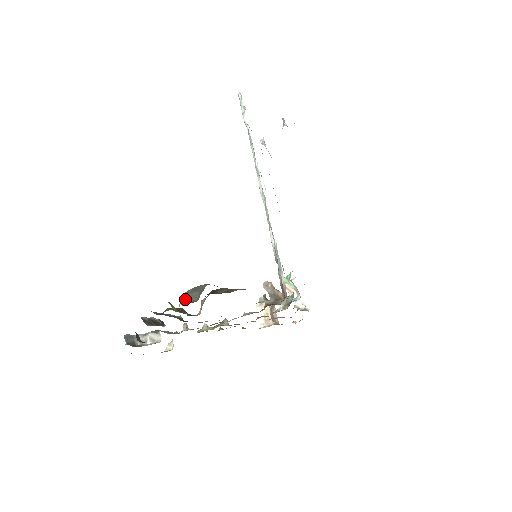
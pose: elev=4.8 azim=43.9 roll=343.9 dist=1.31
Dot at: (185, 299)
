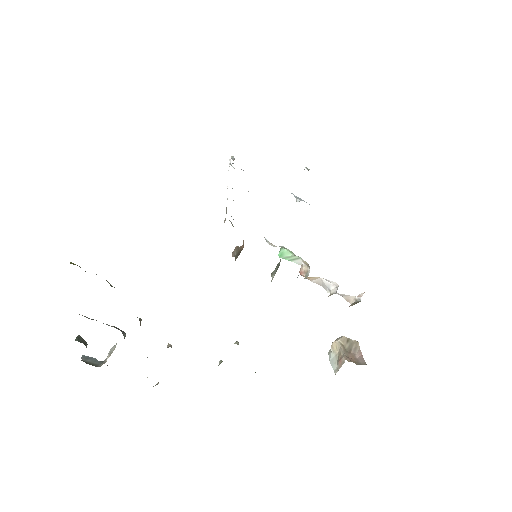
Dot at: occluded
